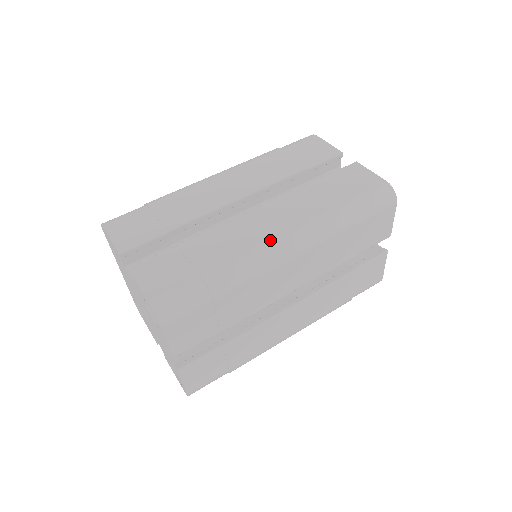
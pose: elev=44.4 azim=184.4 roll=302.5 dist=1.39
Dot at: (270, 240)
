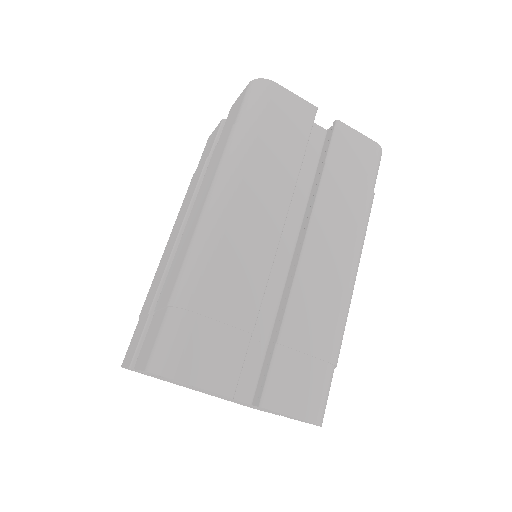
Dot at: (197, 221)
